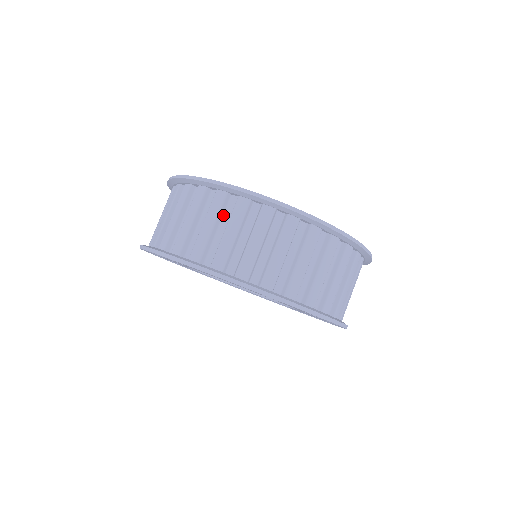
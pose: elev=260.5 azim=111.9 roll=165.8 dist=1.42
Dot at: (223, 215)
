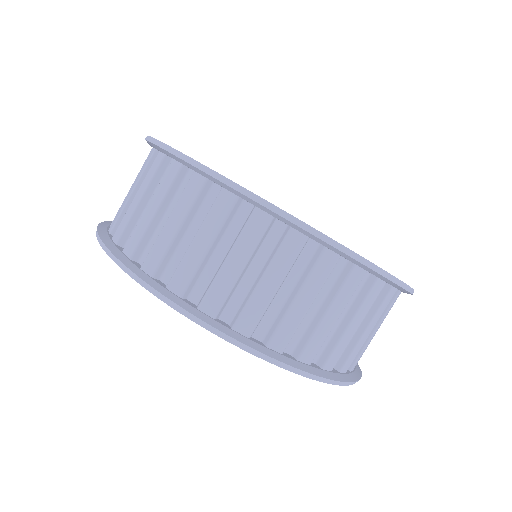
Dot at: (197, 211)
